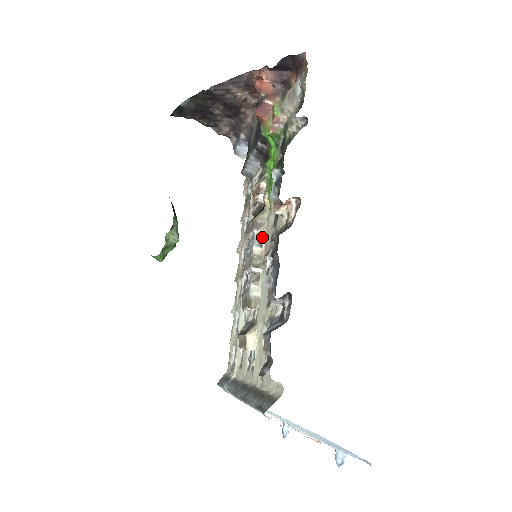
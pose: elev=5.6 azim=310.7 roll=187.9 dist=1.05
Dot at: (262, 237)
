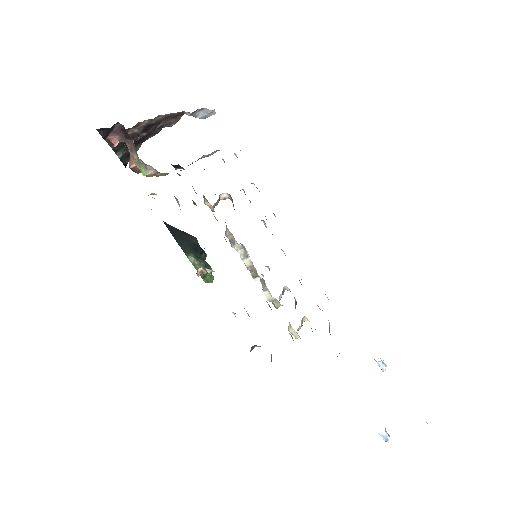
Dot at: (243, 247)
